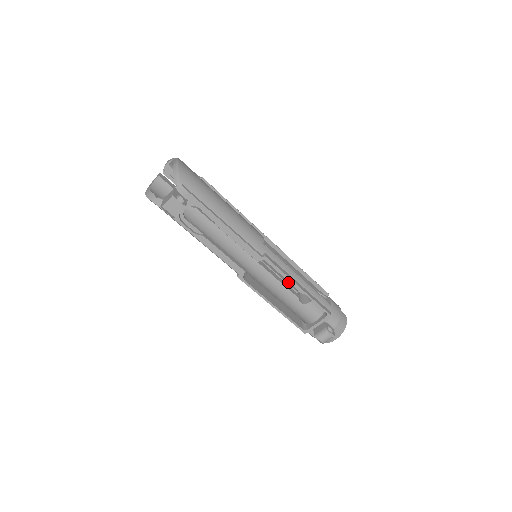
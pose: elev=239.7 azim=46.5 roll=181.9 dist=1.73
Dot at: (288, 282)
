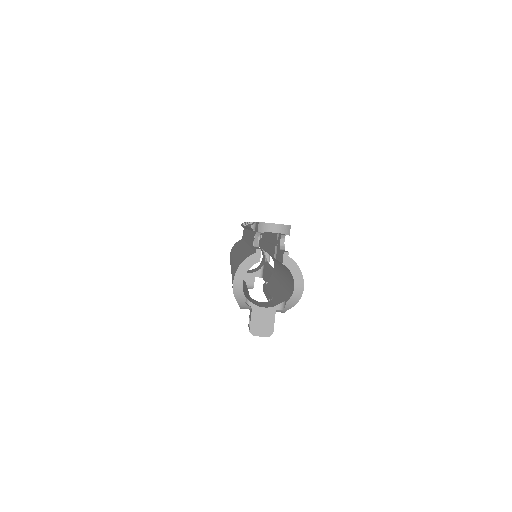
Dot at: occluded
